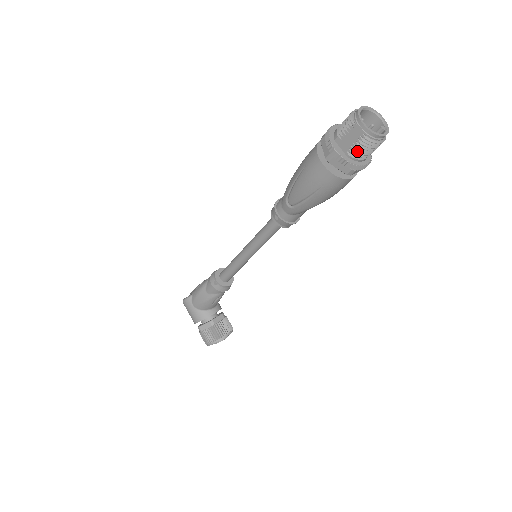
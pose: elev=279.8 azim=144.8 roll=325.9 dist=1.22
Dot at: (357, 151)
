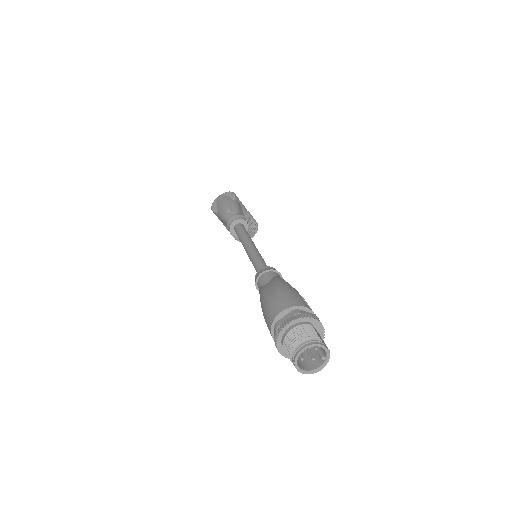
Dot at: occluded
